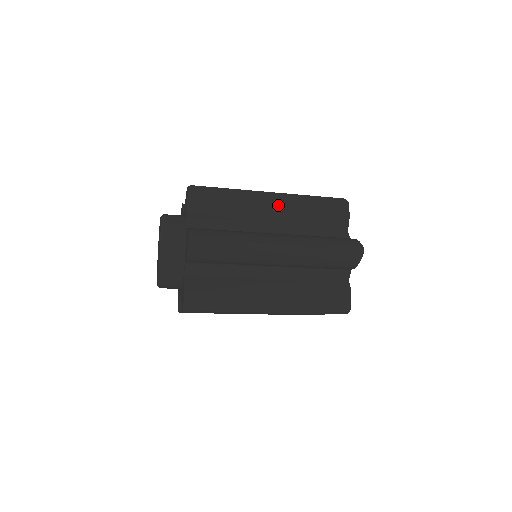
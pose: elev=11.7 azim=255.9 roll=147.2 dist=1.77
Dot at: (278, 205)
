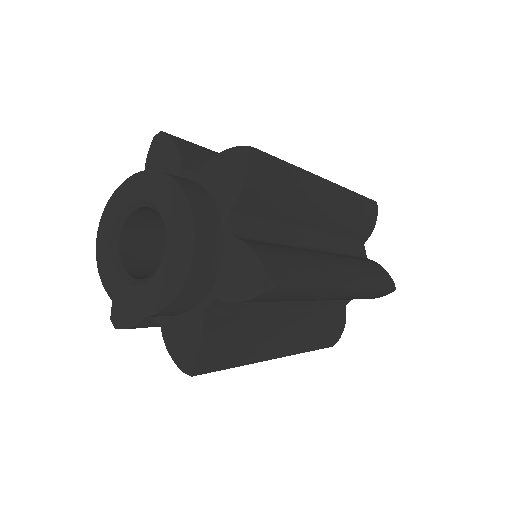
Dot at: (332, 204)
